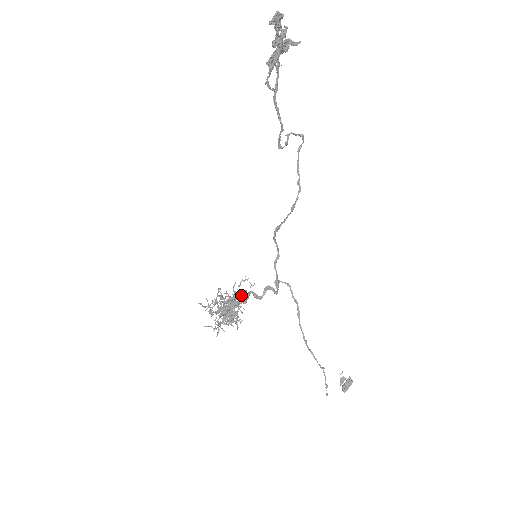
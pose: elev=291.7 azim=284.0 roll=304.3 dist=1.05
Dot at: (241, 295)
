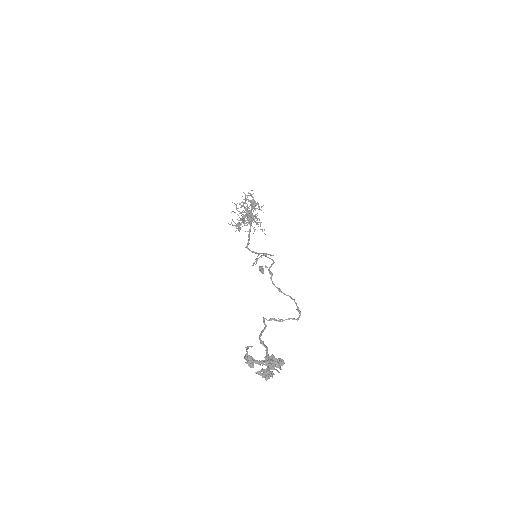
Dot at: (249, 232)
